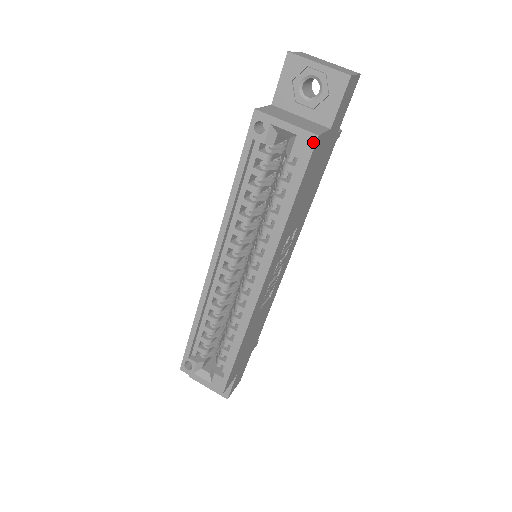
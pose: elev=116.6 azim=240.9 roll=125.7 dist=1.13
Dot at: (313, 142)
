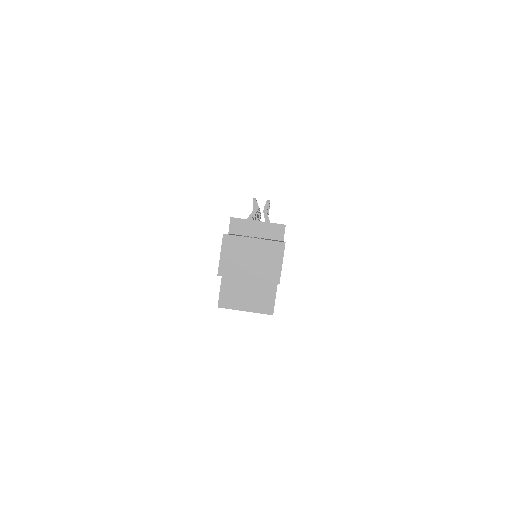
Dot at: (271, 314)
